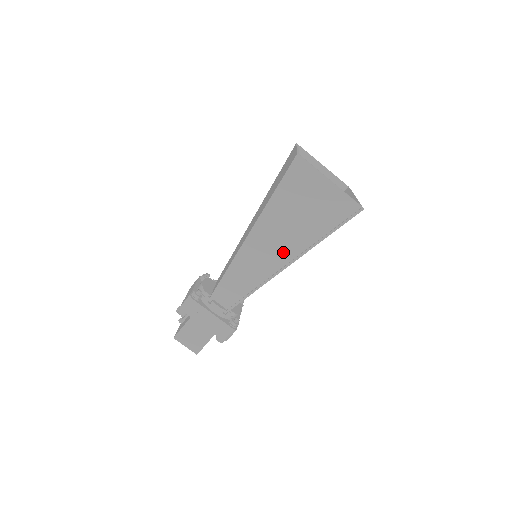
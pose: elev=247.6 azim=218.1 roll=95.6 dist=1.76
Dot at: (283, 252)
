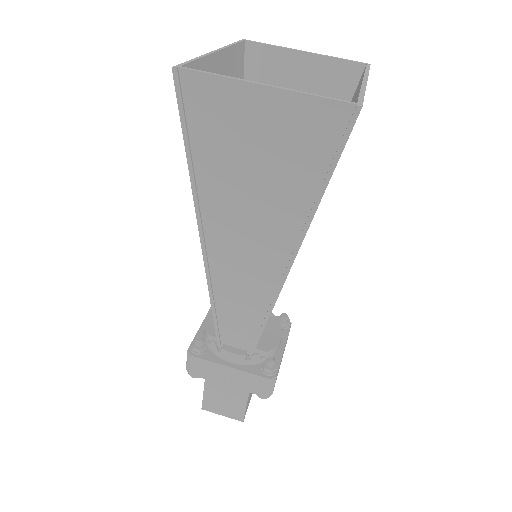
Dot at: (269, 248)
